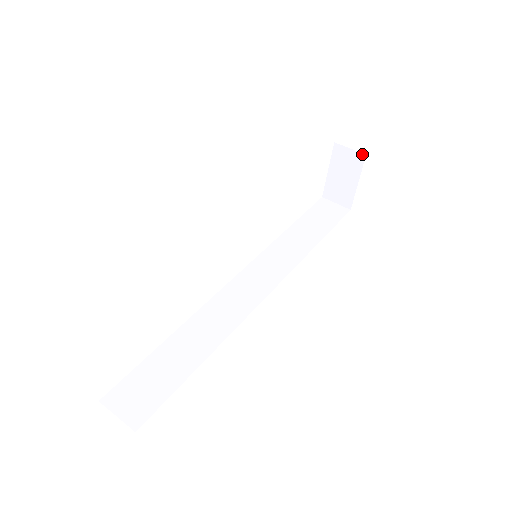
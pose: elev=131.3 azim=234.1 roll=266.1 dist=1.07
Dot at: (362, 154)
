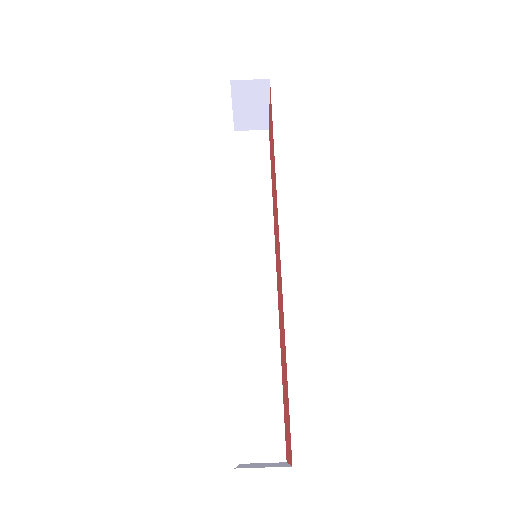
Dot at: (265, 80)
